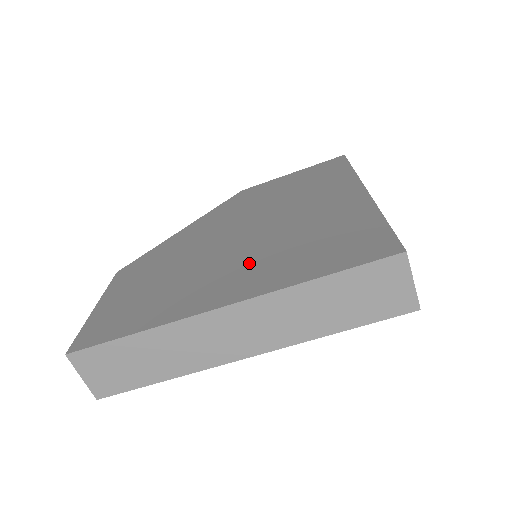
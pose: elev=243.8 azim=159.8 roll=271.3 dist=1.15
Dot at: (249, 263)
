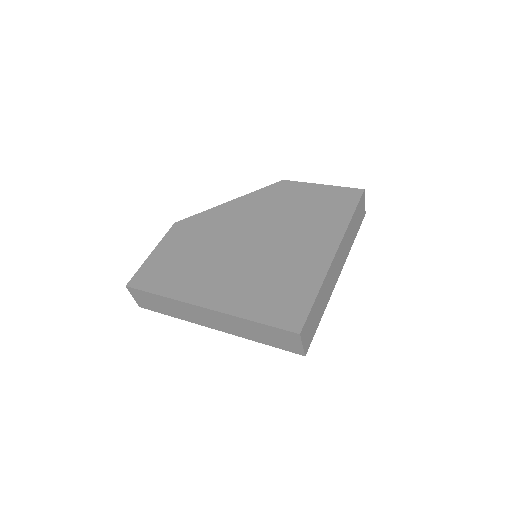
Dot at: (235, 278)
